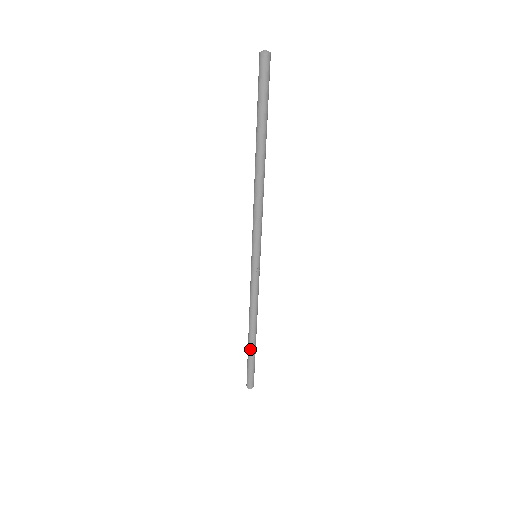
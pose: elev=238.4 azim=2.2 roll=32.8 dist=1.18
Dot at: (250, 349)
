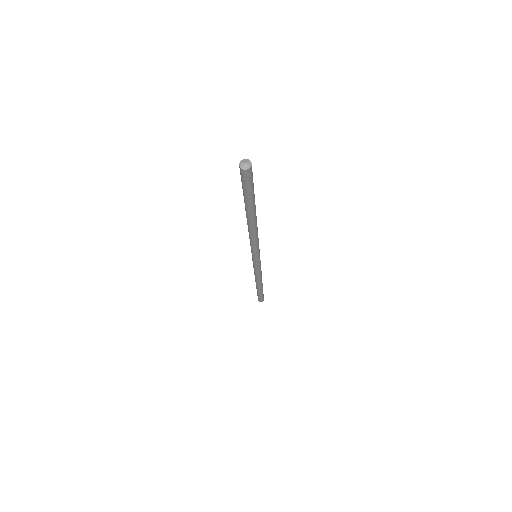
Dot at: (260, 290)
